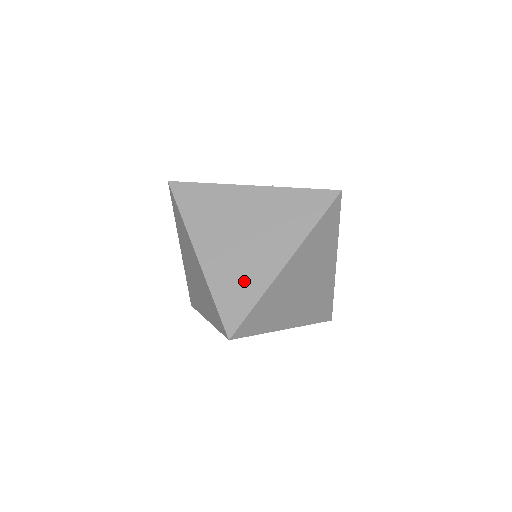
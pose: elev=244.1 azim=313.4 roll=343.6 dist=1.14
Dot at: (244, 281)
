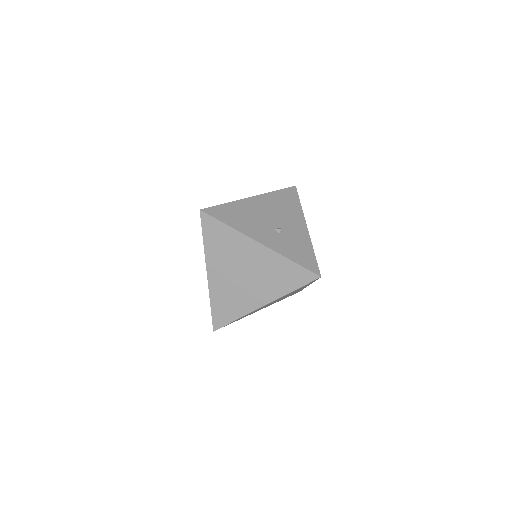
Dot at: (233, 304)
